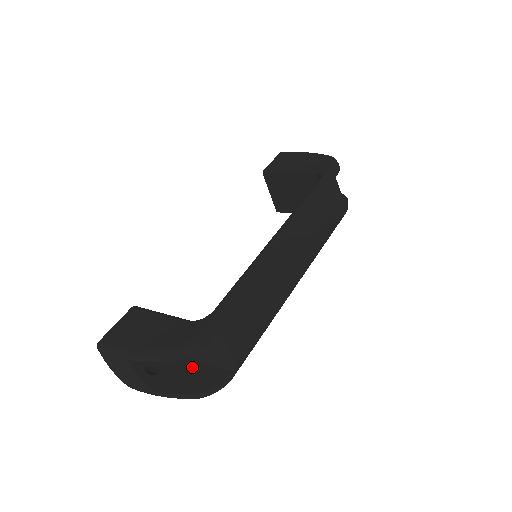
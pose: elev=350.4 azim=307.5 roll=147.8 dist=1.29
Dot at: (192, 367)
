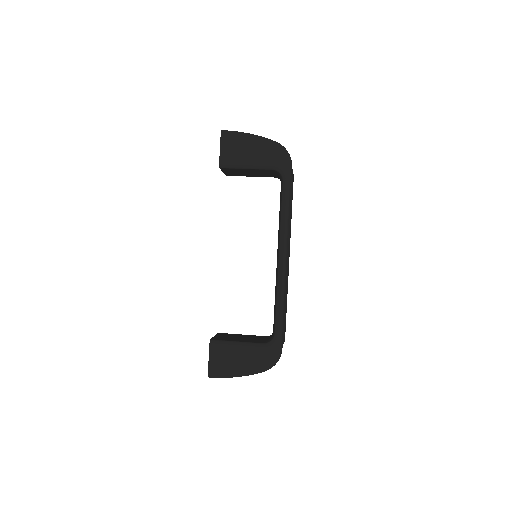
Dot at: occluded
